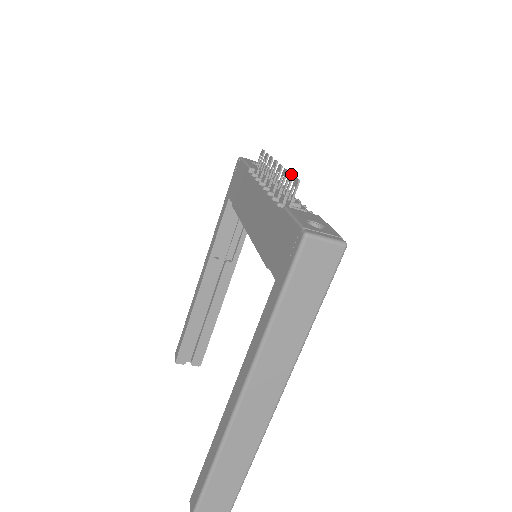
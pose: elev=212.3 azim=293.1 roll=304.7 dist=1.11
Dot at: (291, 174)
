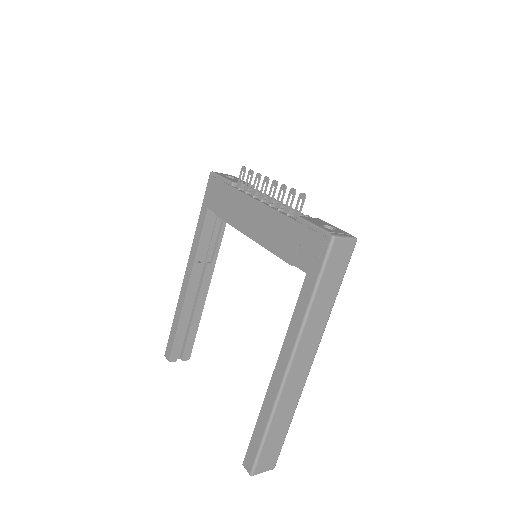
Dot at: (294, 189)
